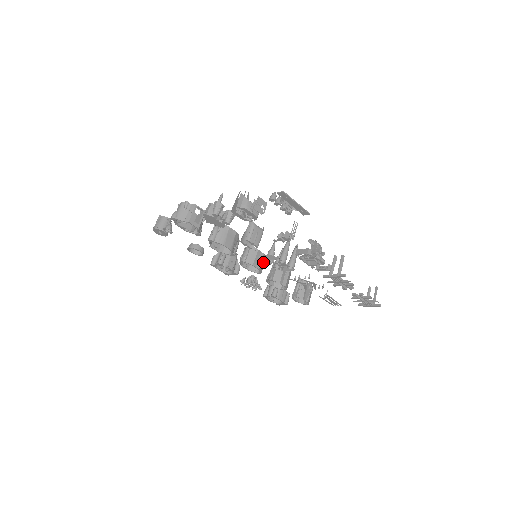
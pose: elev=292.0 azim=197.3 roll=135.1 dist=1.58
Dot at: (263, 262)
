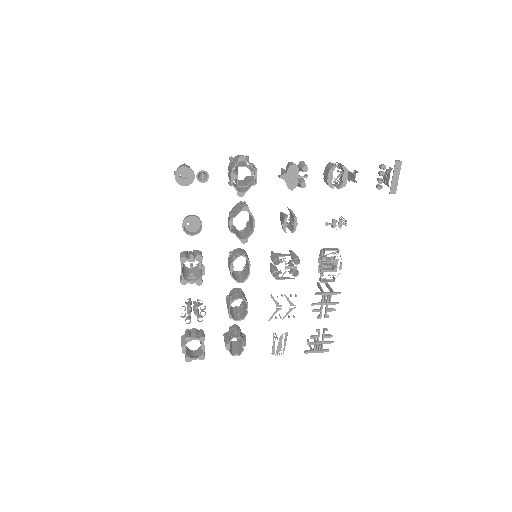
Dot at: (246, 272)
